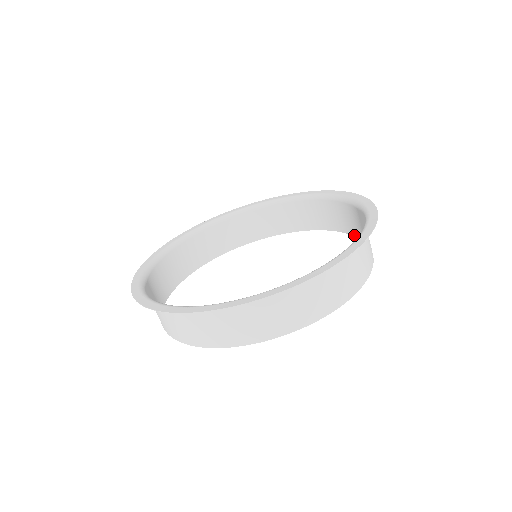
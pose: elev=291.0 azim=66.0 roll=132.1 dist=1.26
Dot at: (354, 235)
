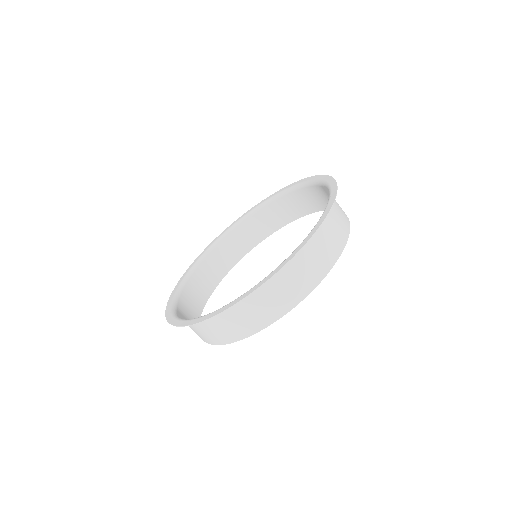
Dot at: (313, 212)
